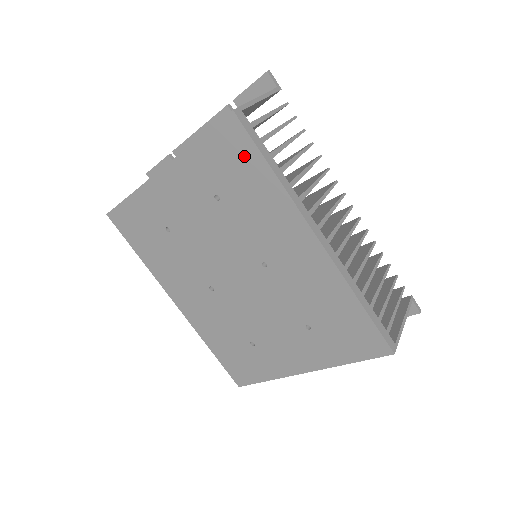
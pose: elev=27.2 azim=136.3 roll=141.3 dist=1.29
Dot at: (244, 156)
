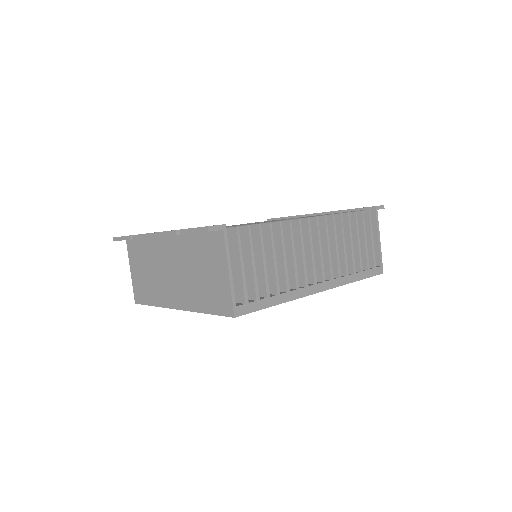
Dot at: occluded
